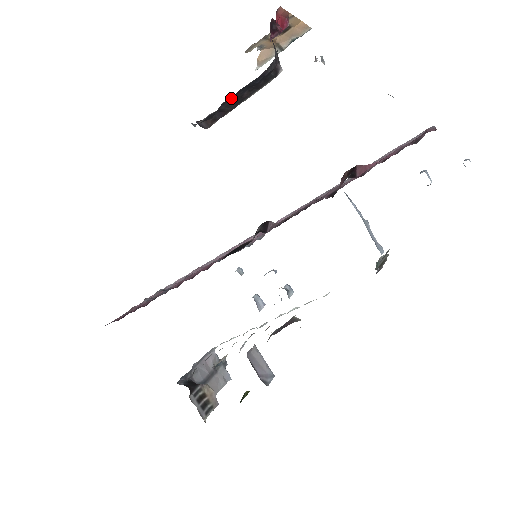
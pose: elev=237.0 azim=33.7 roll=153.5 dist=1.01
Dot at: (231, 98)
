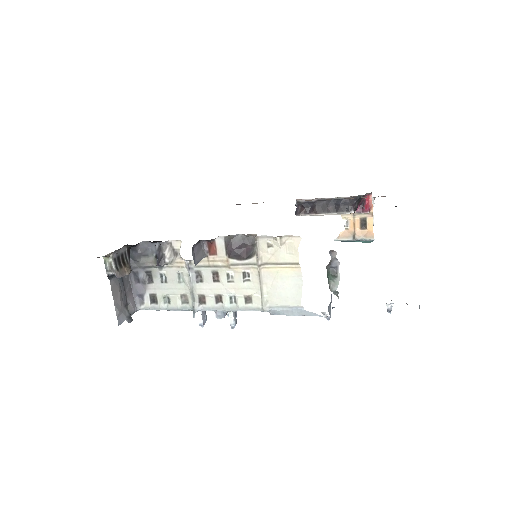
Dot at: (324, 202)
